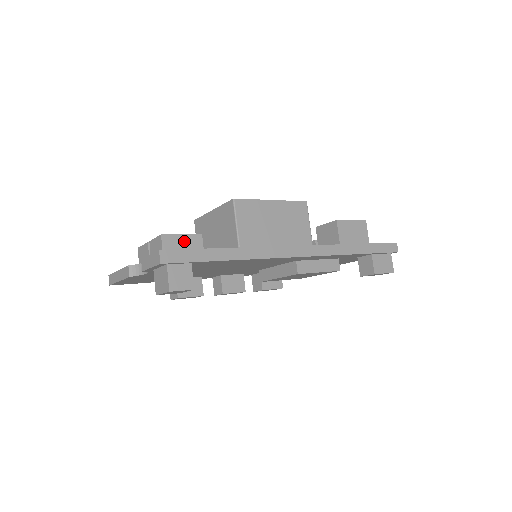
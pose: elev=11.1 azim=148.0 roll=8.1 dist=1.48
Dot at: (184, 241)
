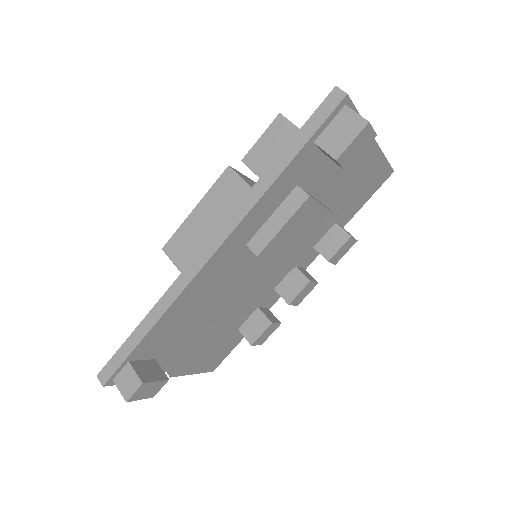
Dot at: occluded
